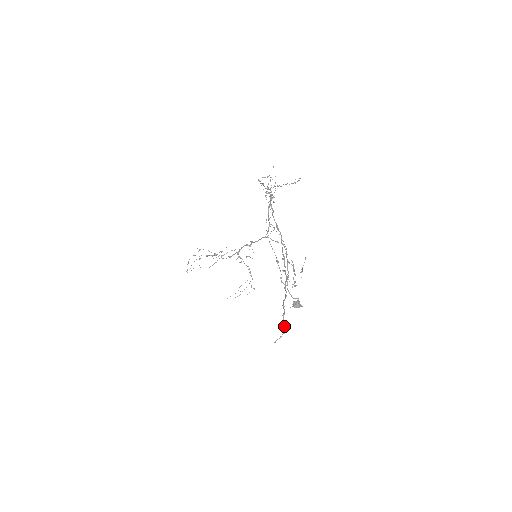
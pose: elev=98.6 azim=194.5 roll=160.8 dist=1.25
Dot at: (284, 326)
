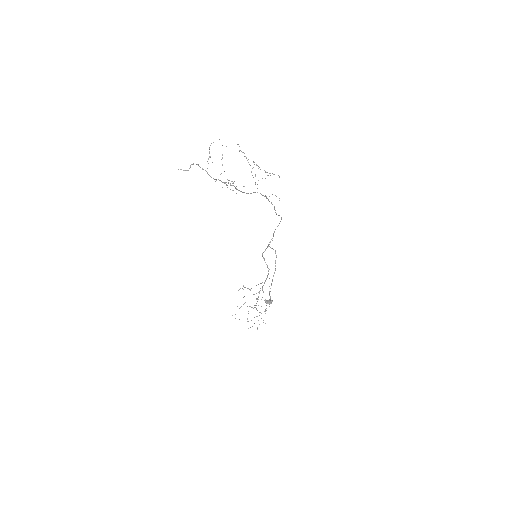
Dot at: occluded
